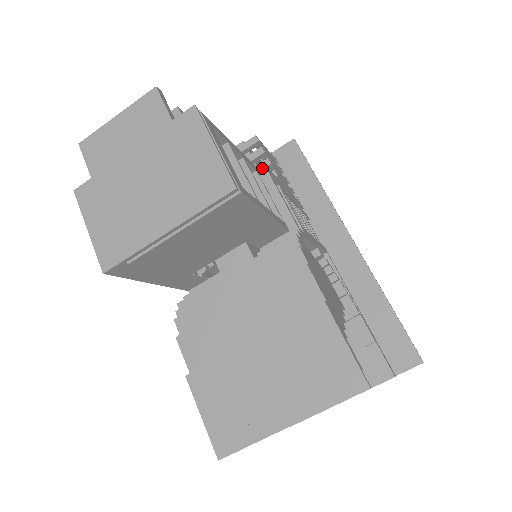
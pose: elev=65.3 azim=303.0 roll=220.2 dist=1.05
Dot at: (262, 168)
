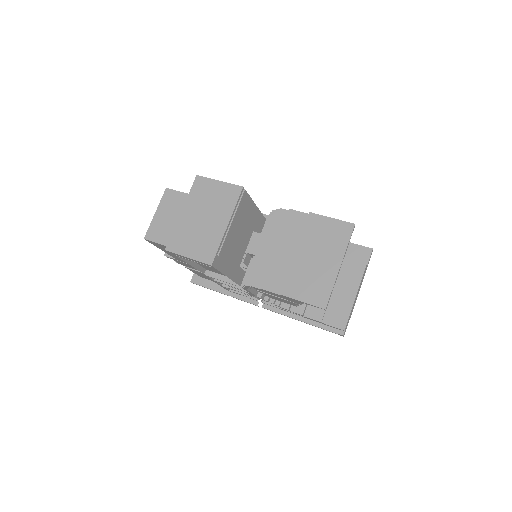
Dot at: occluded
